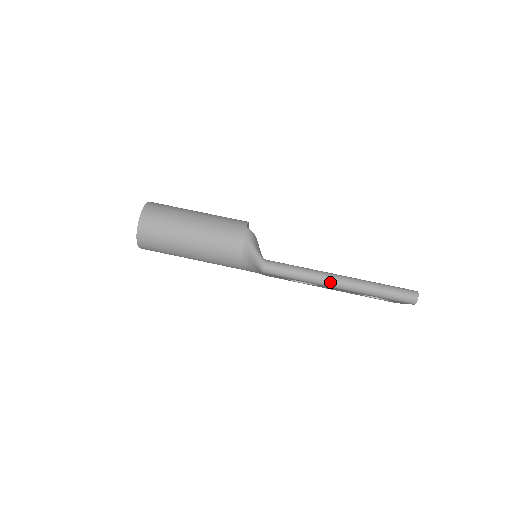
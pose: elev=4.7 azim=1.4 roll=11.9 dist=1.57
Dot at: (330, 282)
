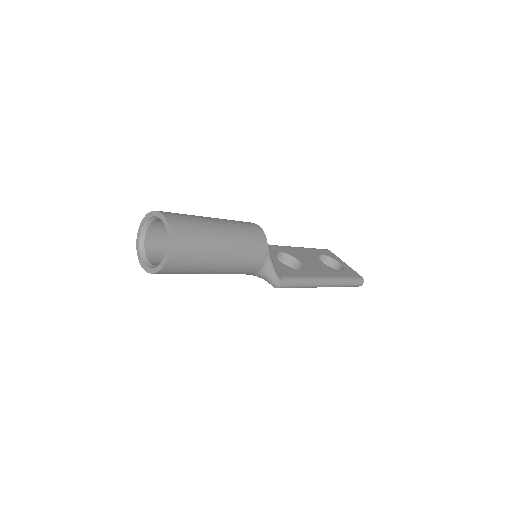
Dot at: (319, 286)
